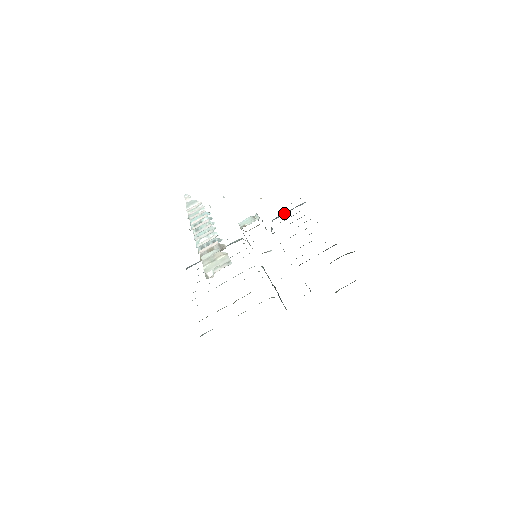
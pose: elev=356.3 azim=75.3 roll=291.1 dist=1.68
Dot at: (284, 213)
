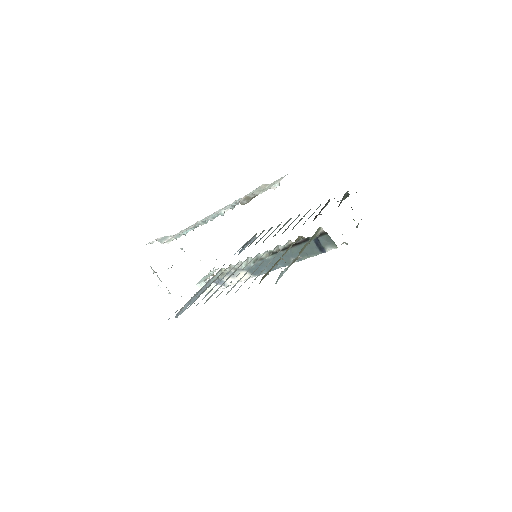
Dot at: (245, 246)
